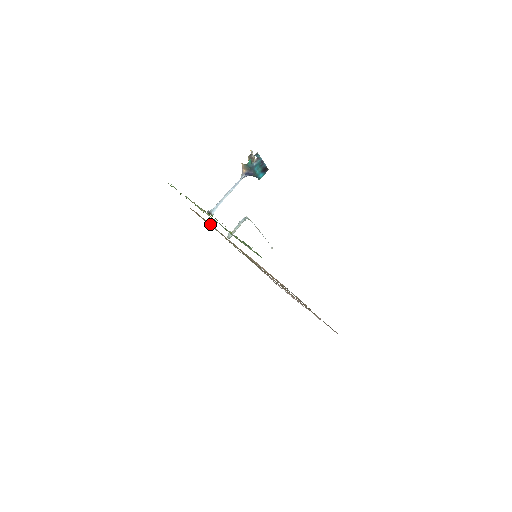
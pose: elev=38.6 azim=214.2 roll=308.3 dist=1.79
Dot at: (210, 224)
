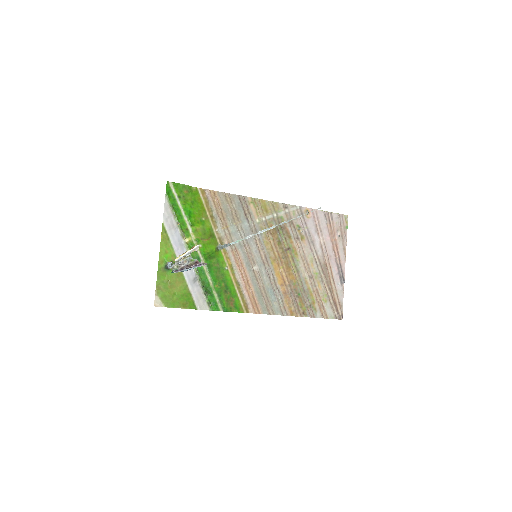
Dot at: (221, 211)
